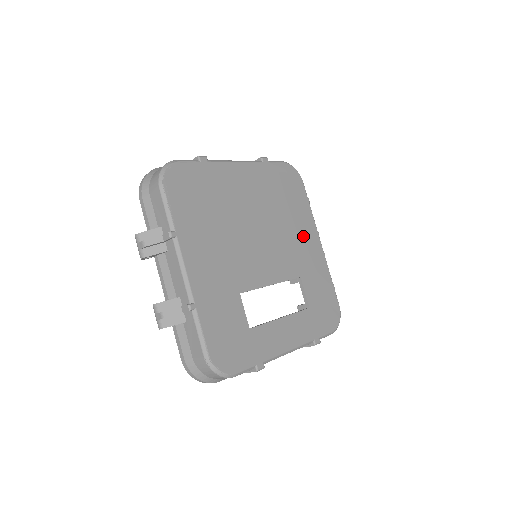
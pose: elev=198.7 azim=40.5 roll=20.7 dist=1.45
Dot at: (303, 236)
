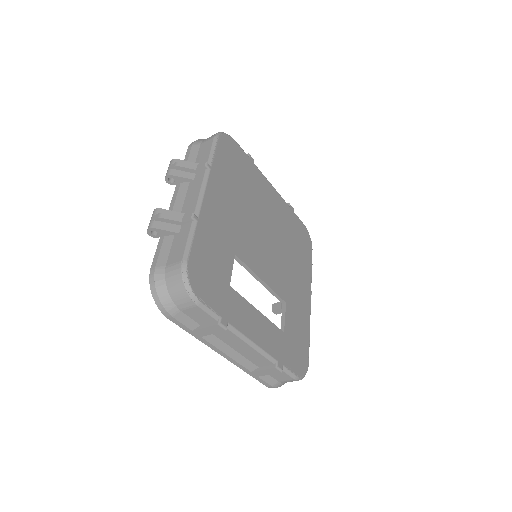
Dot at: (299, 280)
